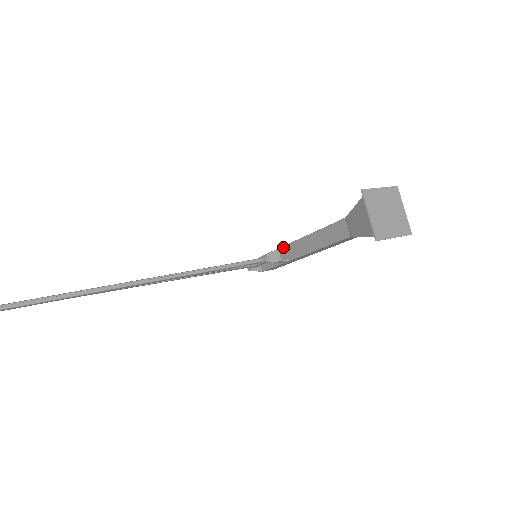
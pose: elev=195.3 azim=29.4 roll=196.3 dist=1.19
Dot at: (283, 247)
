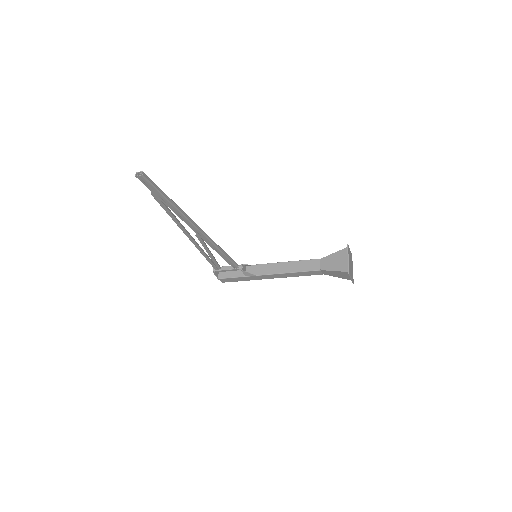
Dot at: (252, 265)
